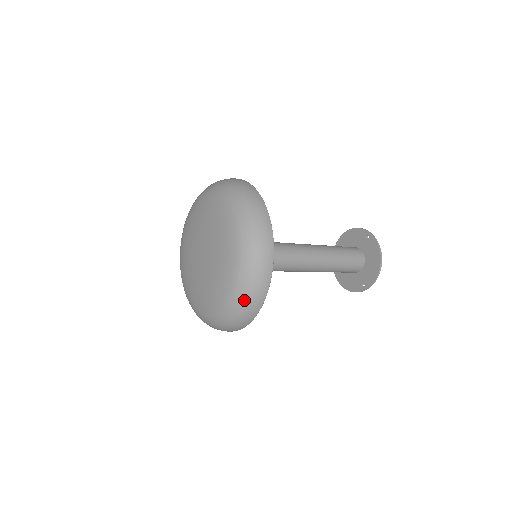
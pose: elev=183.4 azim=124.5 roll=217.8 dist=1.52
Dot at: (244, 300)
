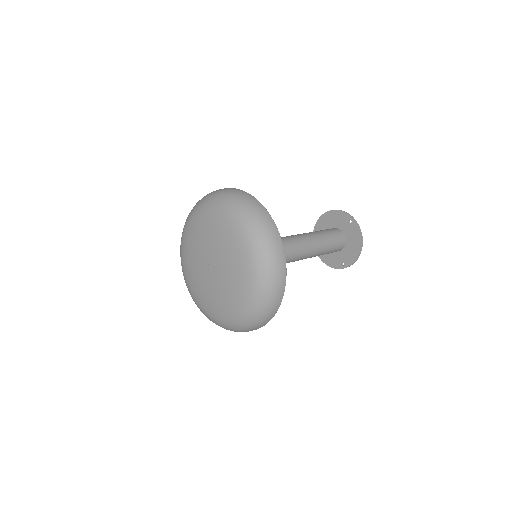
Dot at: (258, 316)
